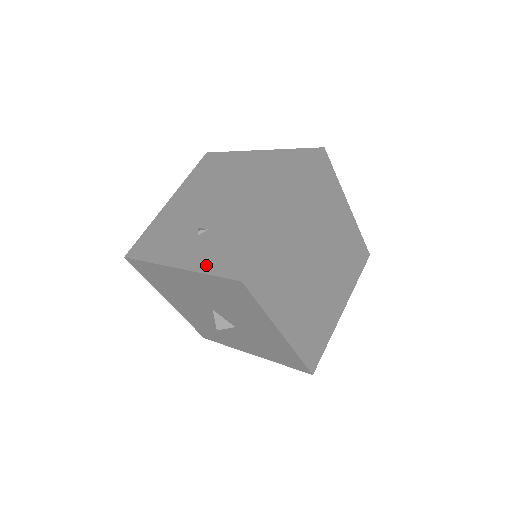
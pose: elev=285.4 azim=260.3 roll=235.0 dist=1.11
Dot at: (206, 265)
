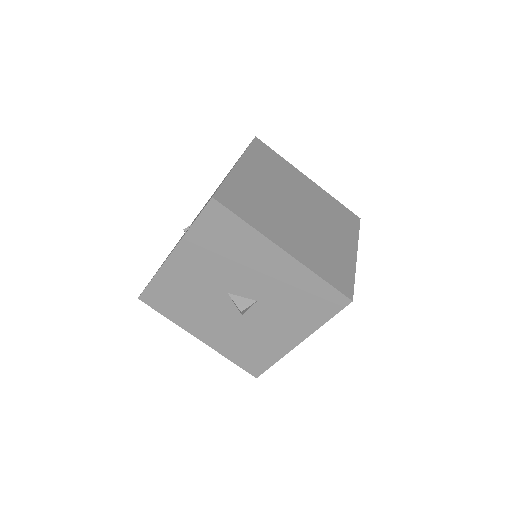
Dot at: occluded
